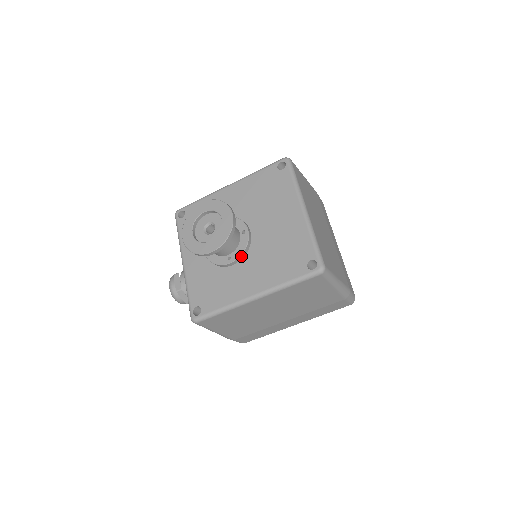
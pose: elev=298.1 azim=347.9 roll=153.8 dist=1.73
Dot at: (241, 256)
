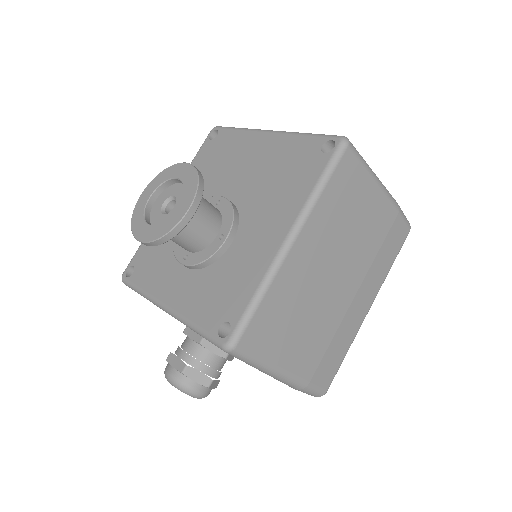
Dot at: (234, 222)
